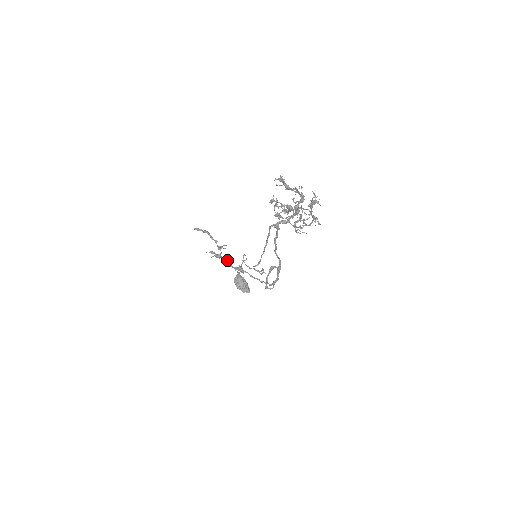
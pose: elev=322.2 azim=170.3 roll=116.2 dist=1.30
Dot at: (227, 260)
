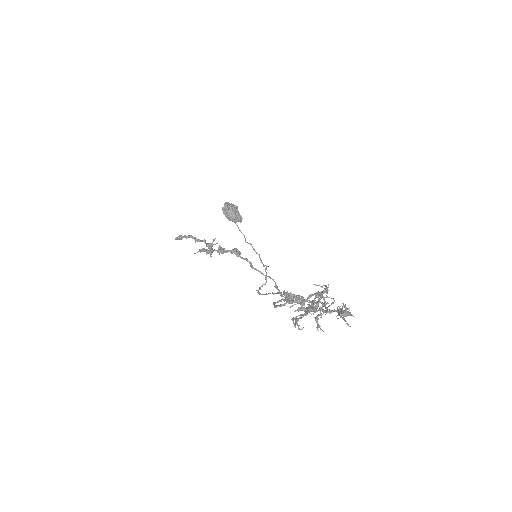
Dot at: (219, 249)
